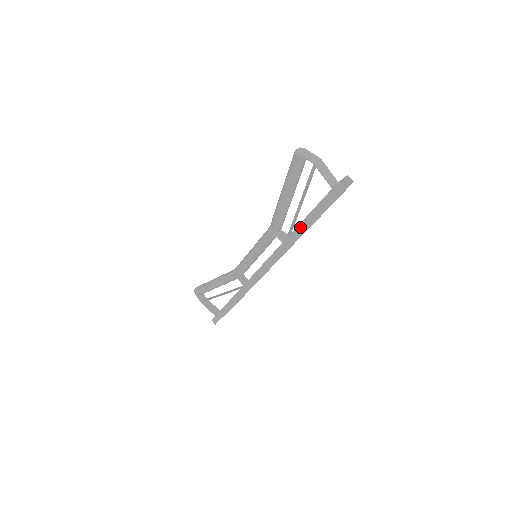
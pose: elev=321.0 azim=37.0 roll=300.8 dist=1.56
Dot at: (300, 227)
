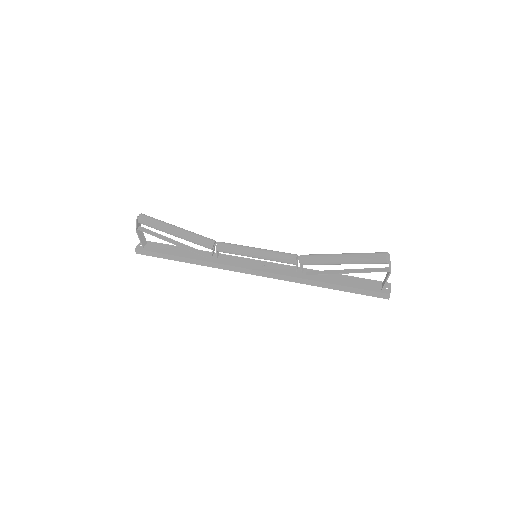
Dot at: (331, 285)
